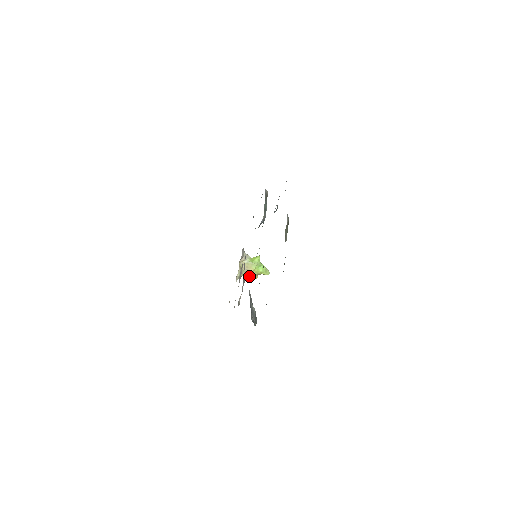
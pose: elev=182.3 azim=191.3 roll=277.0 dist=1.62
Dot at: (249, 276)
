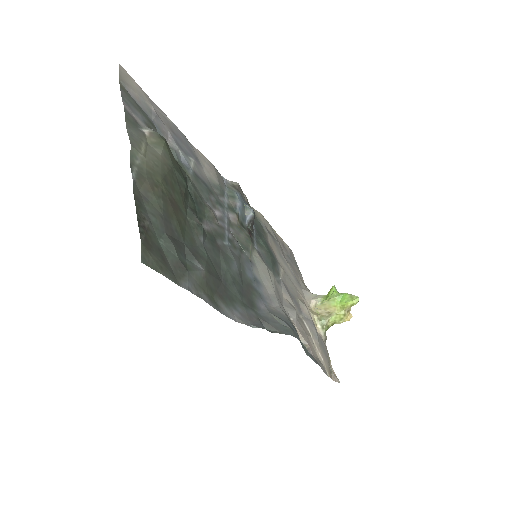
Dot at: (338, 320)
